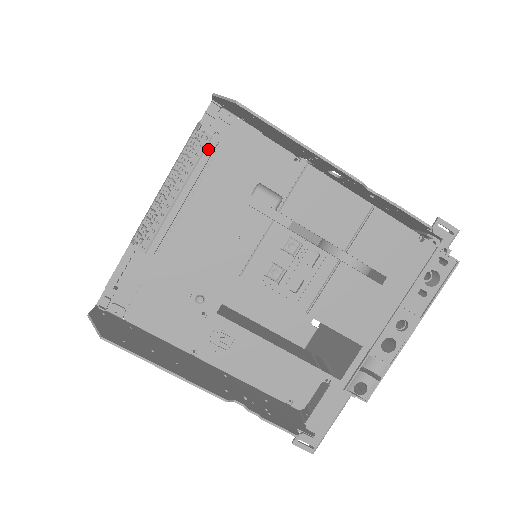
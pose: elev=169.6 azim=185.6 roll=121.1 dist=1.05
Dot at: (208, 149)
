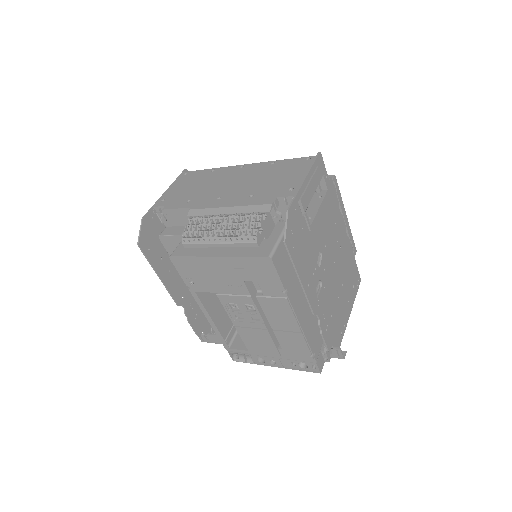
Dot at: (250, 244)
